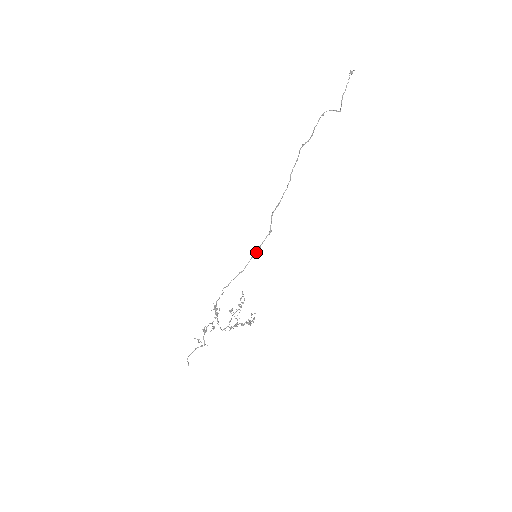
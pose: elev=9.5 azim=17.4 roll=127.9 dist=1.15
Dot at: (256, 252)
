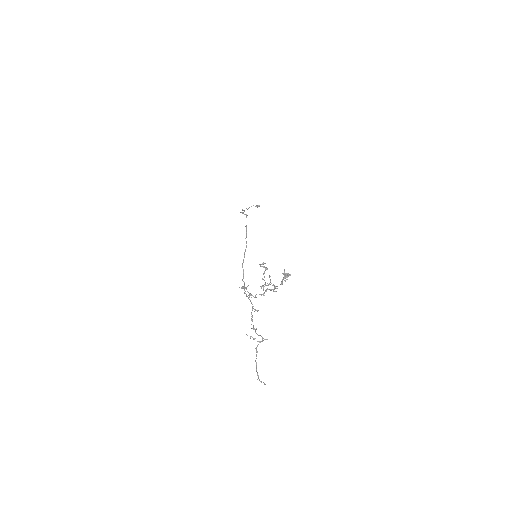
Dot at: (246, 231)
